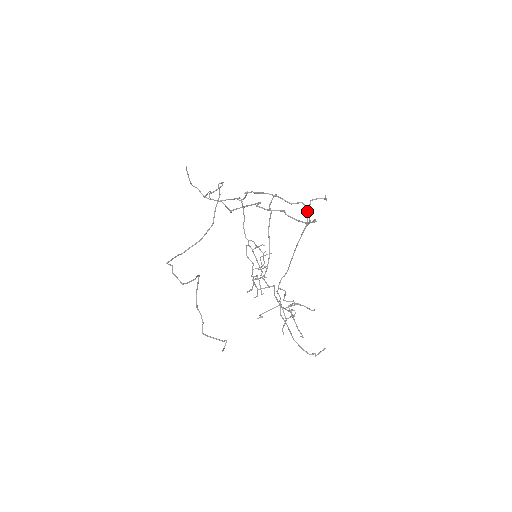
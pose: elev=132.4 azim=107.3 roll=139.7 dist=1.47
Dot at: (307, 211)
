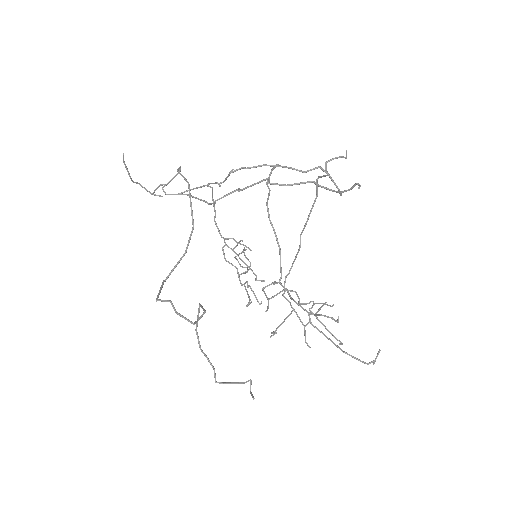
Dot at: (316, 179)
